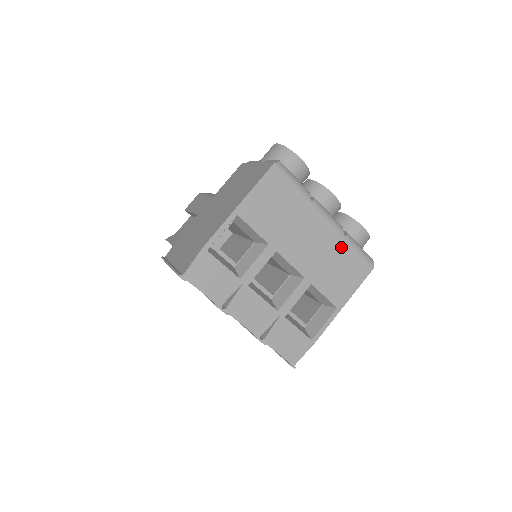
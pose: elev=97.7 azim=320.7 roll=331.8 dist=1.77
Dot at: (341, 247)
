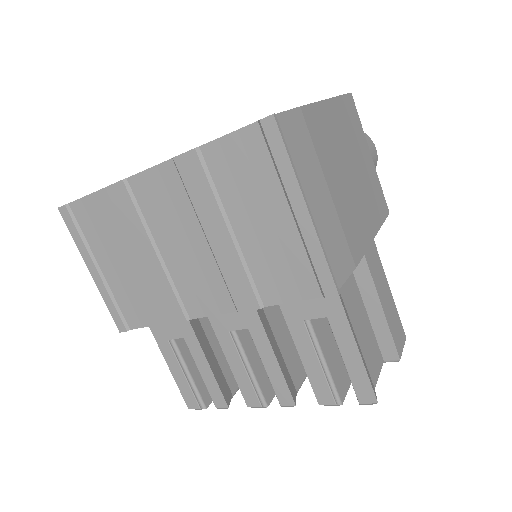
Dot at: occluded
